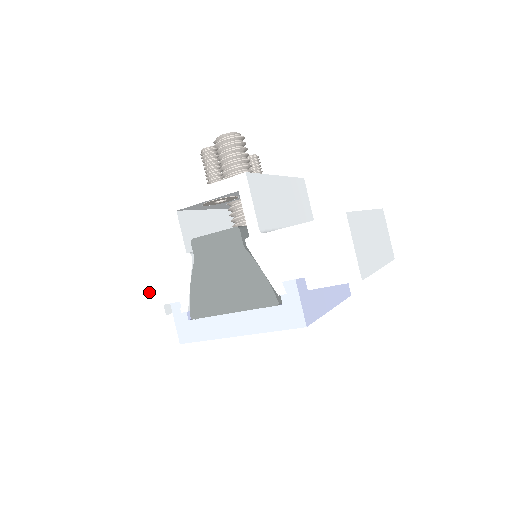
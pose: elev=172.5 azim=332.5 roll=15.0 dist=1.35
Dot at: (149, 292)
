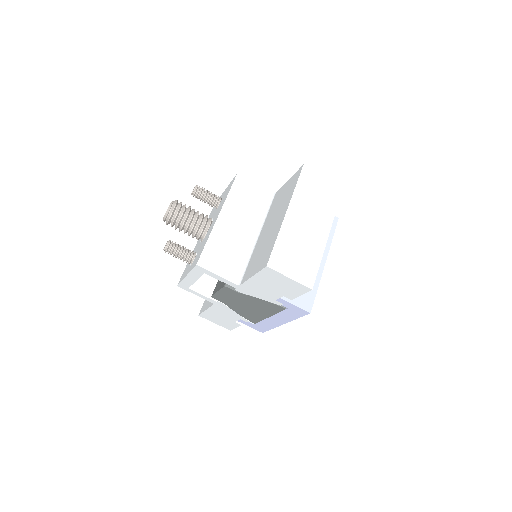
Dot at: (222, 320)
